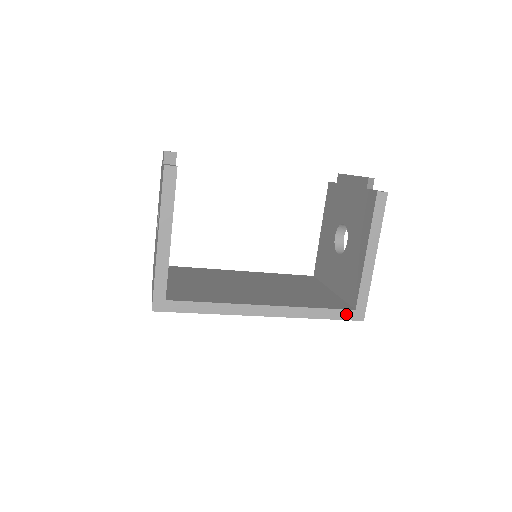
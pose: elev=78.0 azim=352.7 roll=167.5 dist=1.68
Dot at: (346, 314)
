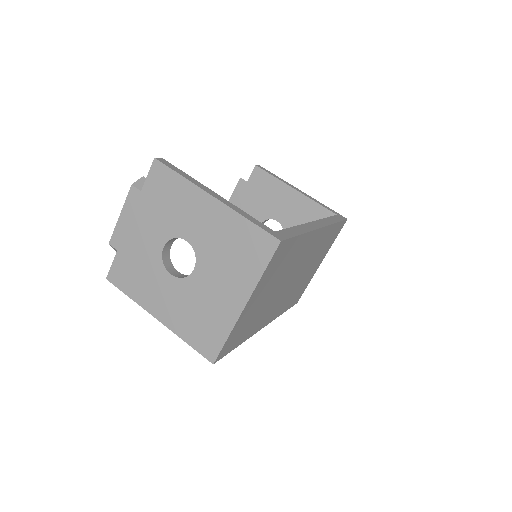
Dot at: (338, 218)
